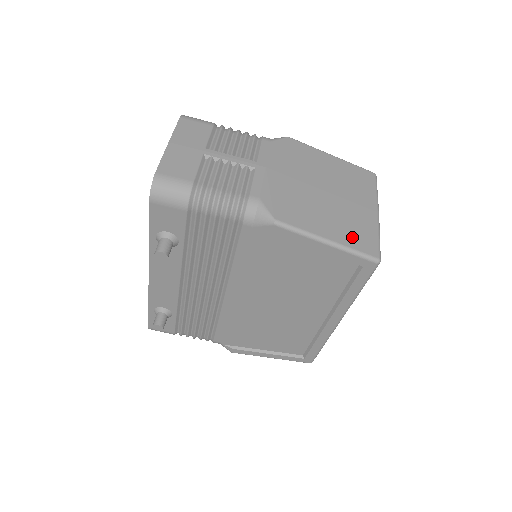
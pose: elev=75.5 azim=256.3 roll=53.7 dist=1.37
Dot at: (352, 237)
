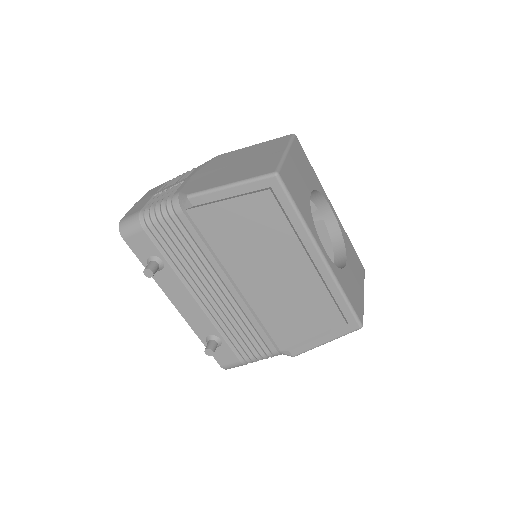
Dot at: (252, 173)
